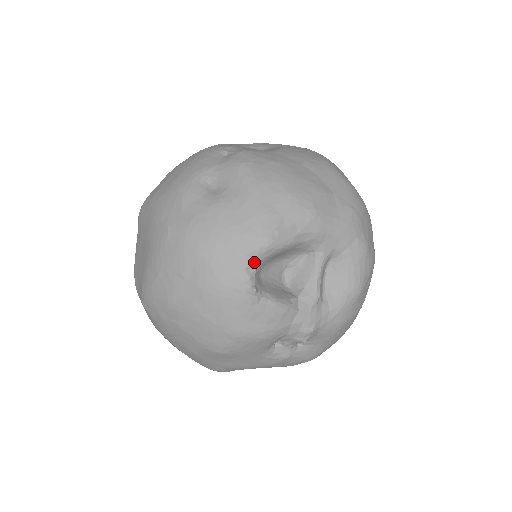
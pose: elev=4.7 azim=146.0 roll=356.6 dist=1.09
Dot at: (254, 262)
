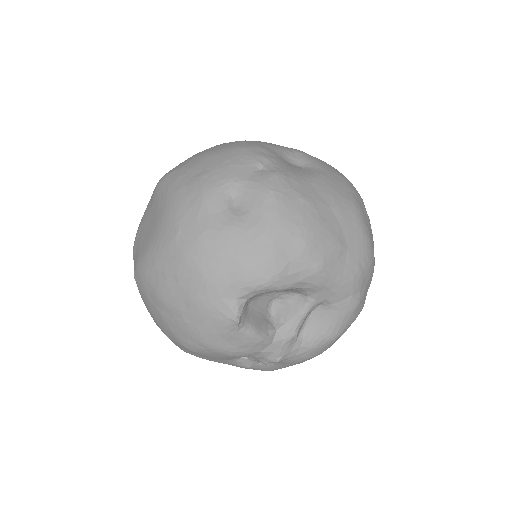
Dot at: (247, 295)
